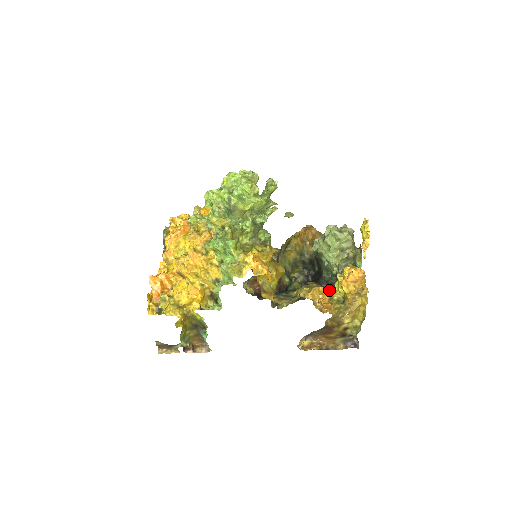
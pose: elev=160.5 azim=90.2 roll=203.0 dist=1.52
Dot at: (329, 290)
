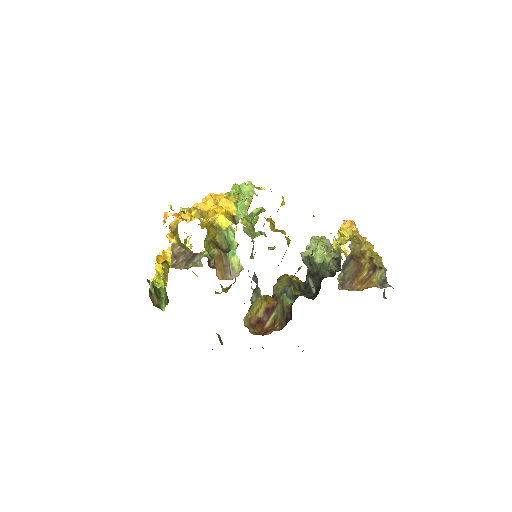
Dot at: occluded
